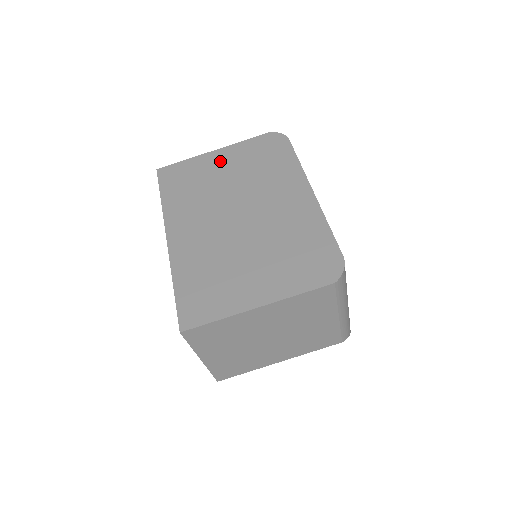
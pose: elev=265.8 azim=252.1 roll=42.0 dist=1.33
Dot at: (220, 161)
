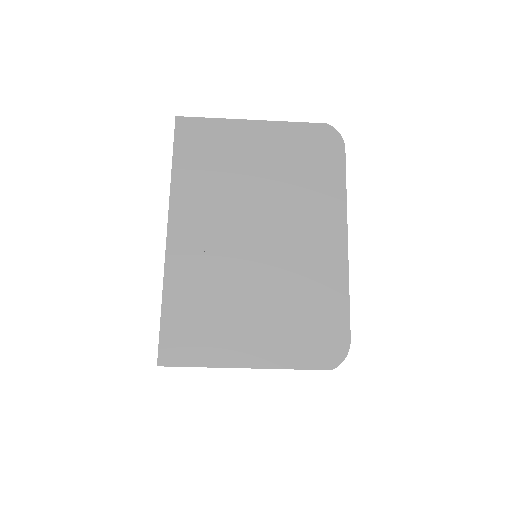
Dot at: (256, 142)
